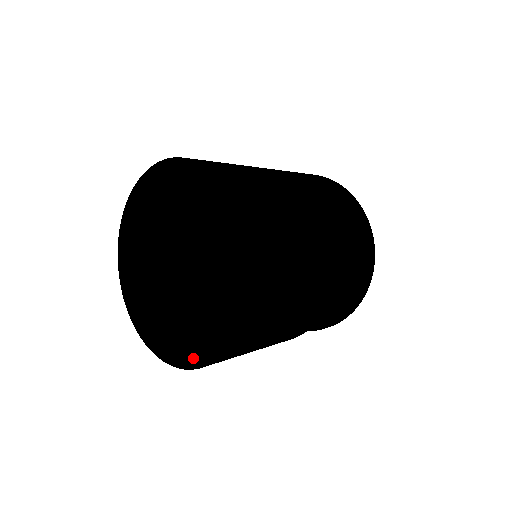
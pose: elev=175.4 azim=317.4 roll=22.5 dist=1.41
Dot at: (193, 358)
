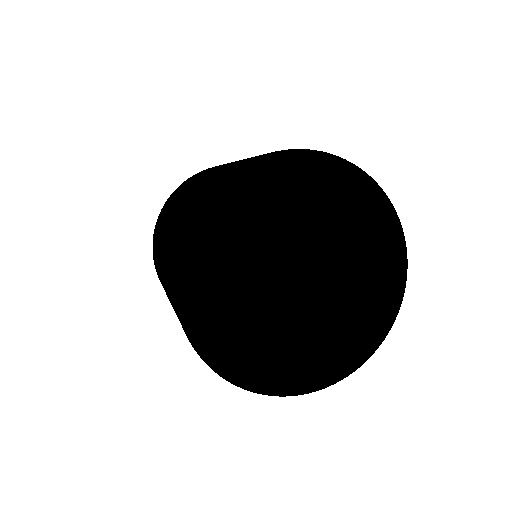
Dot at: (360, 354)
